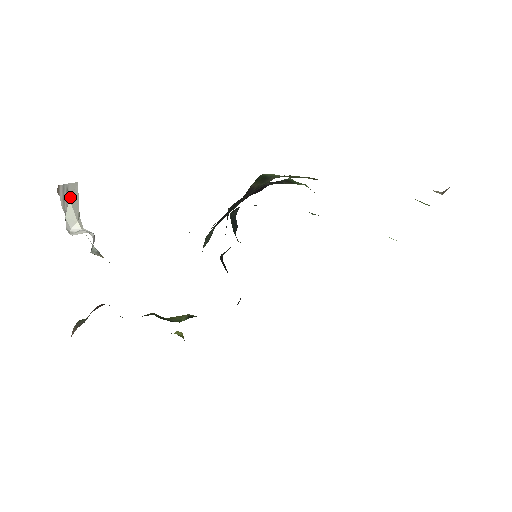
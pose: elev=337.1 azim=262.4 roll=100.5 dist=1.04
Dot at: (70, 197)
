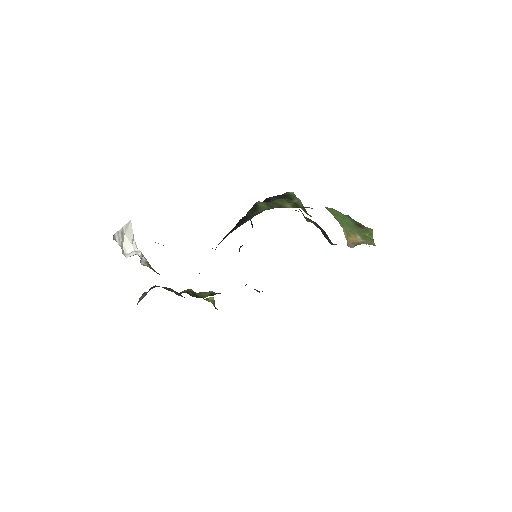
Dot at: (125, 232)
